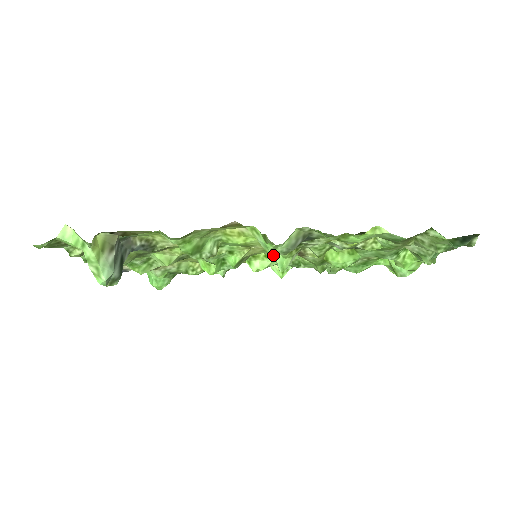
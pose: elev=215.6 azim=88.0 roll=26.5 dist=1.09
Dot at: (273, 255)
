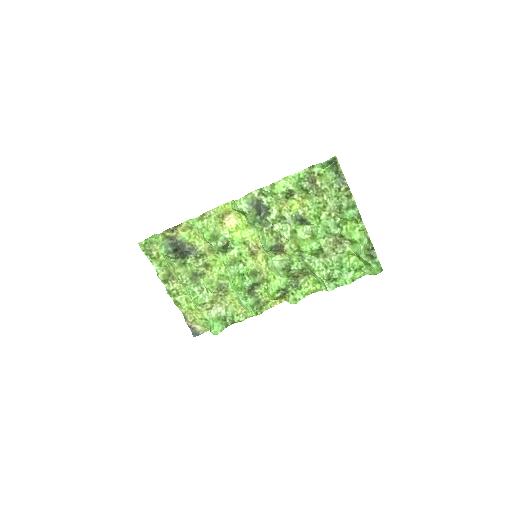
Dot at: (242, 210)
